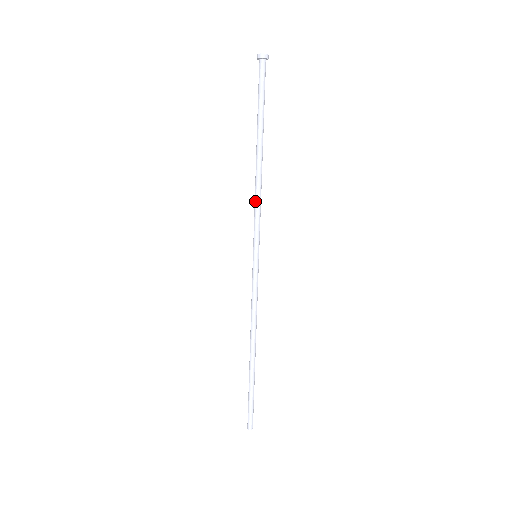
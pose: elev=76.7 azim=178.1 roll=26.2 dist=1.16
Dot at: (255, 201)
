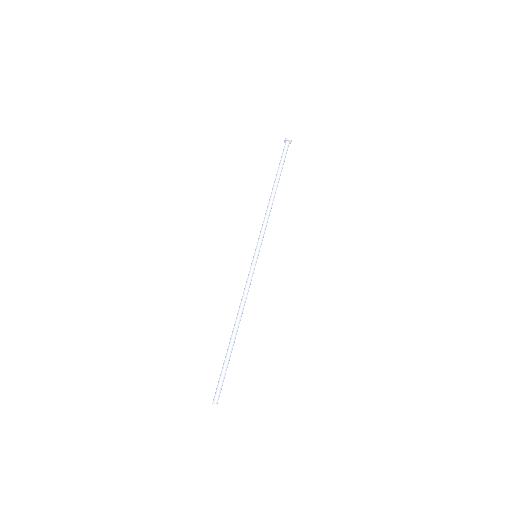
Dot at: (265, 218)
